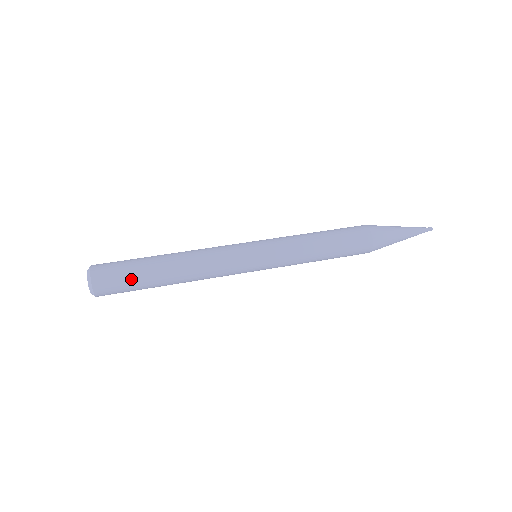
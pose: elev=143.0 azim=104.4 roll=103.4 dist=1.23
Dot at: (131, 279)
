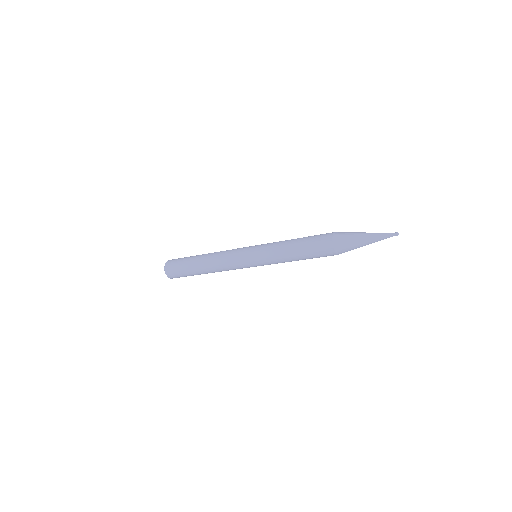
Dot at: (185, 258)
